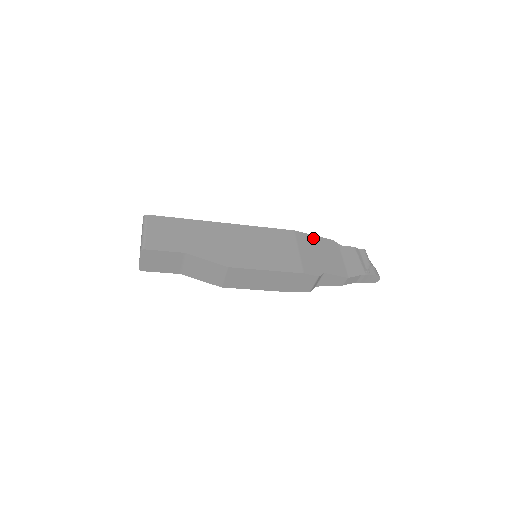
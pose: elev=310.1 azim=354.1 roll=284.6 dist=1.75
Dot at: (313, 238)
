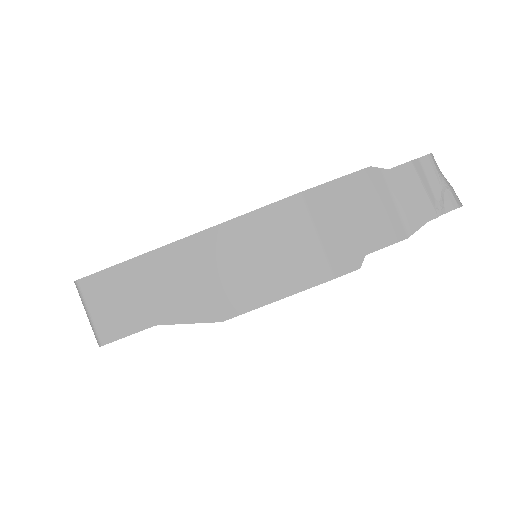
Dot at: (335, 187)
